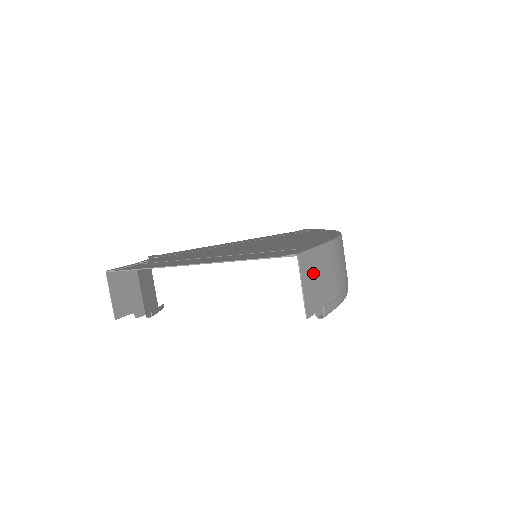
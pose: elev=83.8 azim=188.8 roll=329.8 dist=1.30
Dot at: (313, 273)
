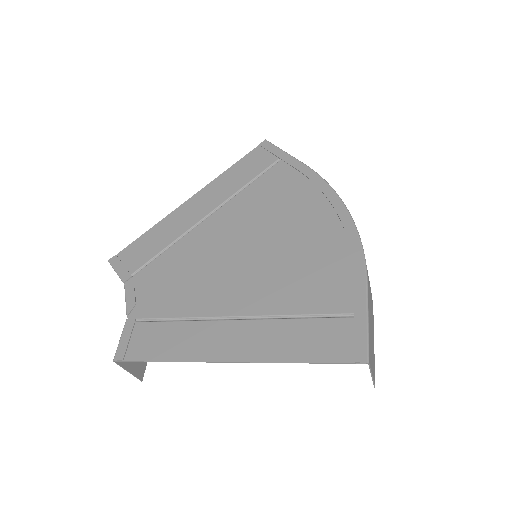
Dot at: (371, 344)
